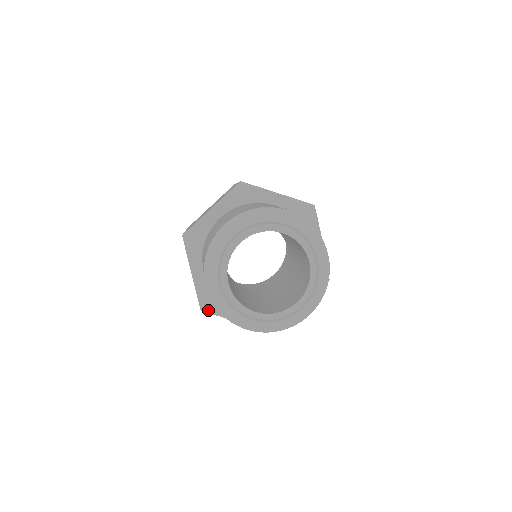
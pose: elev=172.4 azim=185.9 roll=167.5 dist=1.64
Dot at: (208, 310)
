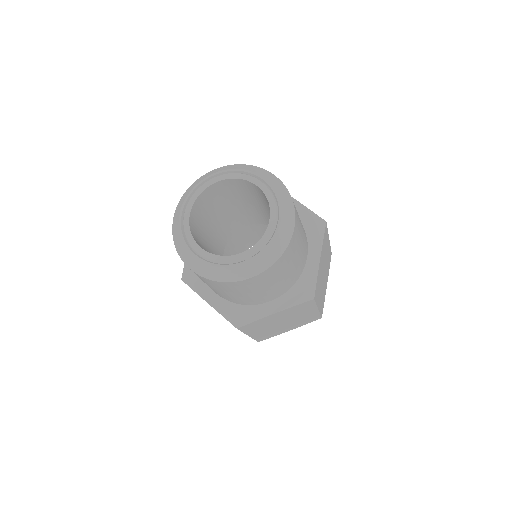
Dot at: (187, 281)
